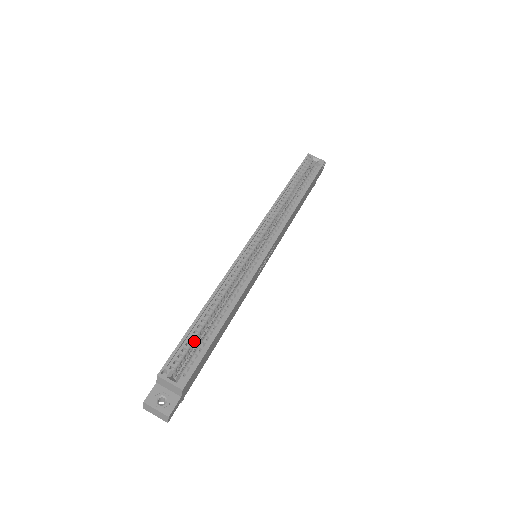
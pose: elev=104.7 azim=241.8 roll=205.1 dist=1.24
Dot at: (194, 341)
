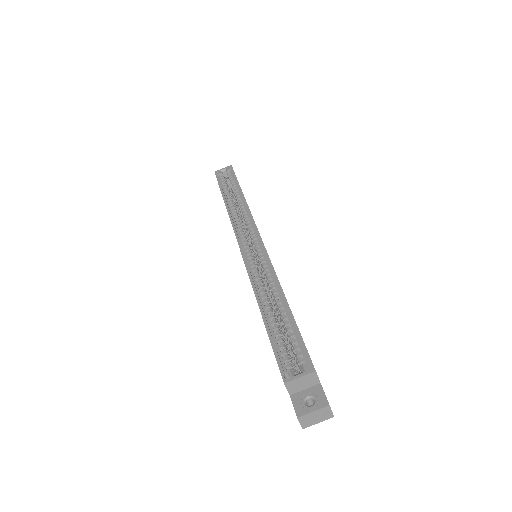
Dot at: occluded
